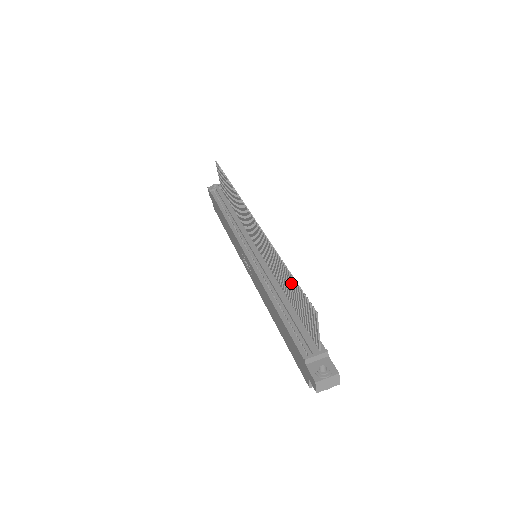
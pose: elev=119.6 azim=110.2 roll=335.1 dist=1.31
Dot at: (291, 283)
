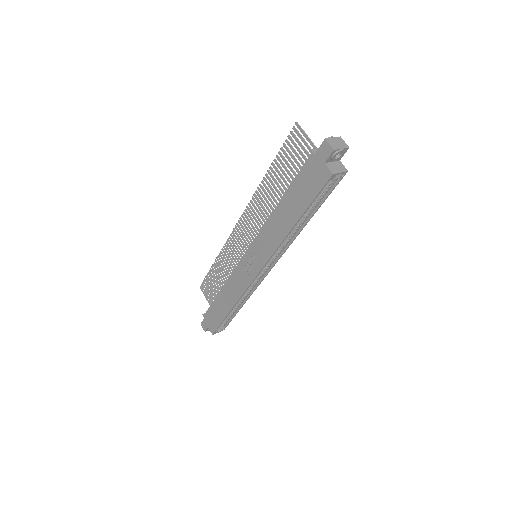
Dot at: occluded
